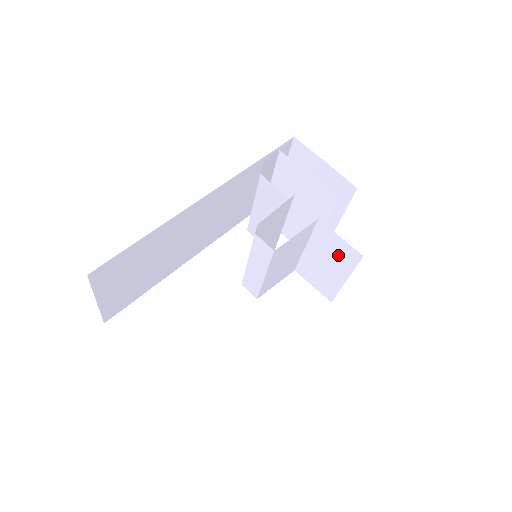
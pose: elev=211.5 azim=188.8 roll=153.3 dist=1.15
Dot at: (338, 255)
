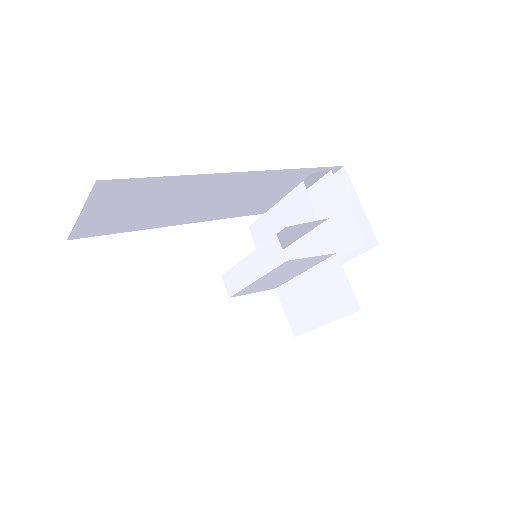
Dot at: (334, 297)
